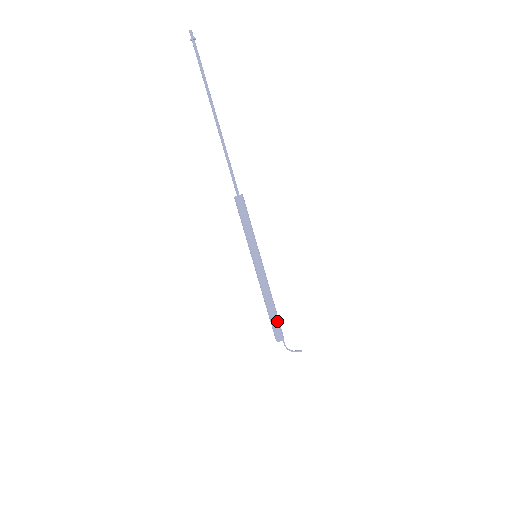
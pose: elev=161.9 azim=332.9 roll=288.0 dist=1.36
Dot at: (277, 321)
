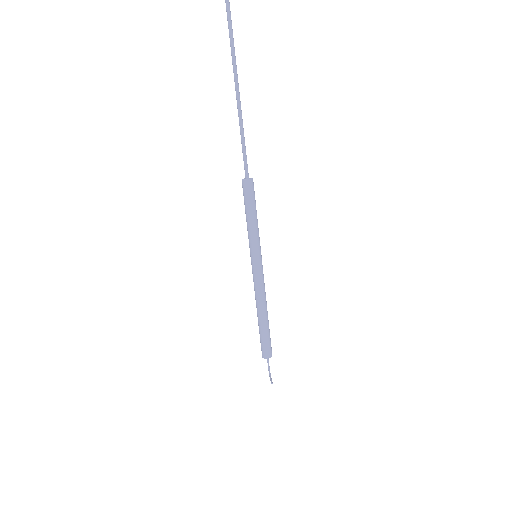
Dot at: (263, 336)
